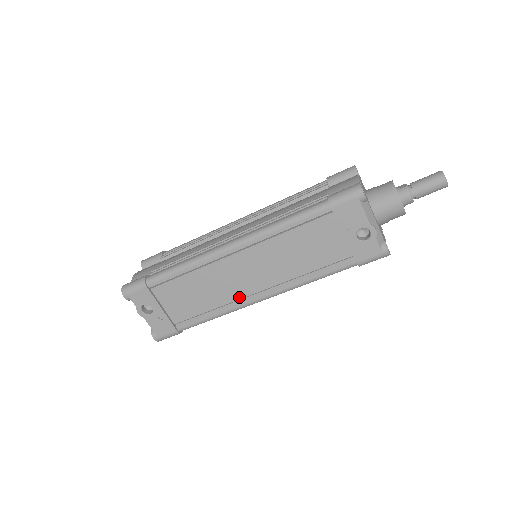
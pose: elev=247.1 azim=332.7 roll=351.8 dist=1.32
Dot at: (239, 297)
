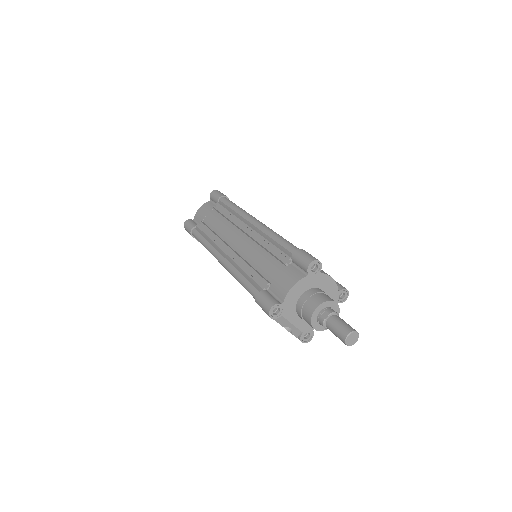
Dot at: occluded
